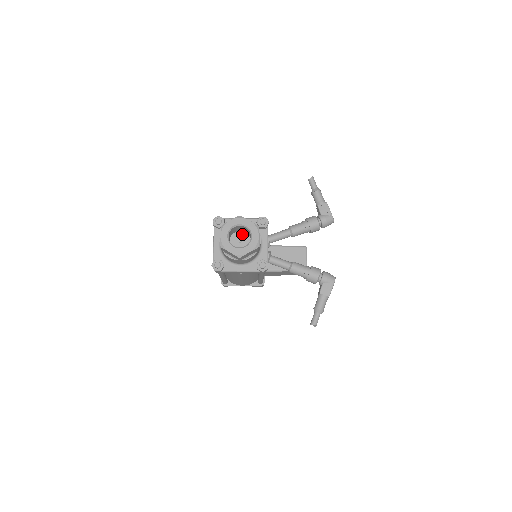
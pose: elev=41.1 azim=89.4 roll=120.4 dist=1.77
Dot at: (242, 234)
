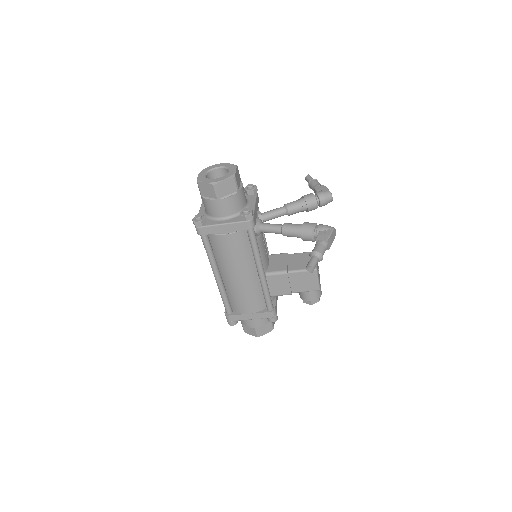
Dot at: occluded
